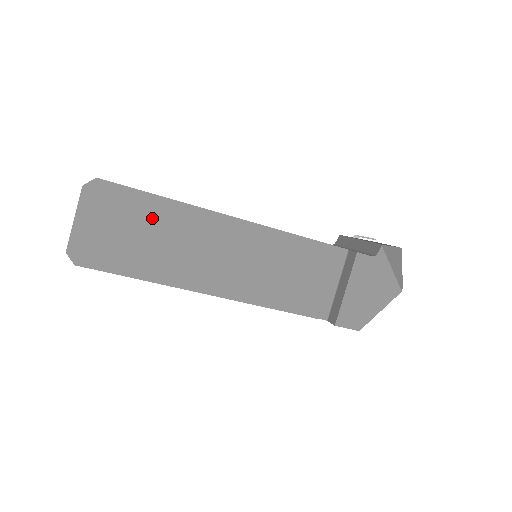
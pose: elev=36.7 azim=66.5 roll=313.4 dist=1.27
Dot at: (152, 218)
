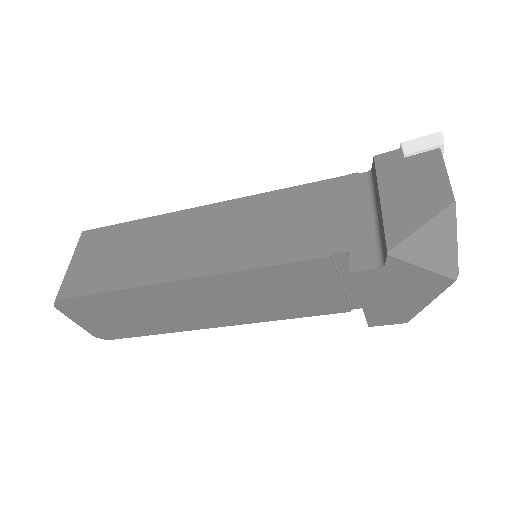
Dot at: (120, 305)
